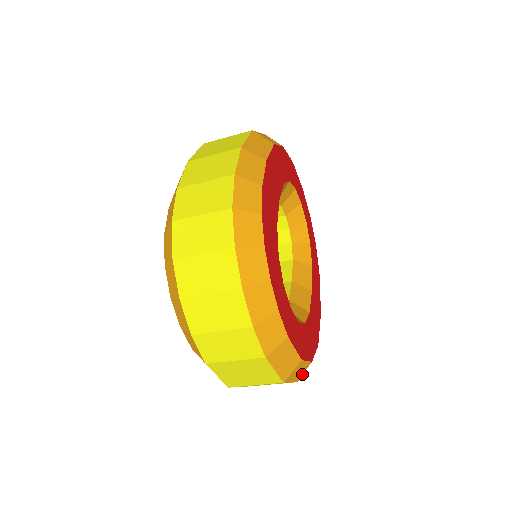
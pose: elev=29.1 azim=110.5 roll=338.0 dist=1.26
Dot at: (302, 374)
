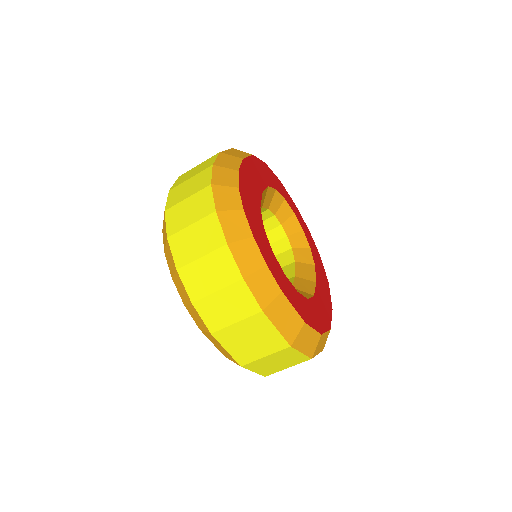
Dot at: (314, 349)
